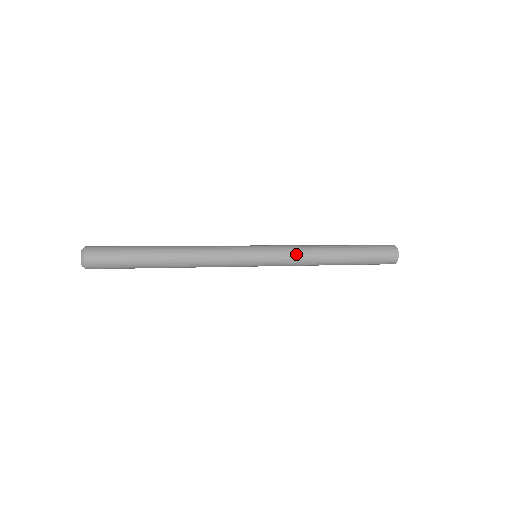
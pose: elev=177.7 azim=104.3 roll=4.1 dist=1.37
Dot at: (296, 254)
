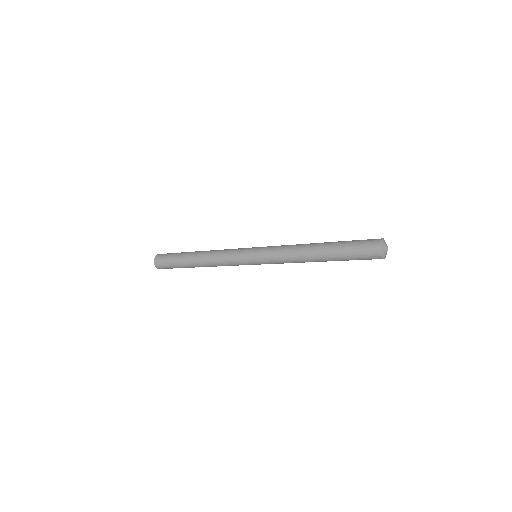
Dot at: (280, 252)
